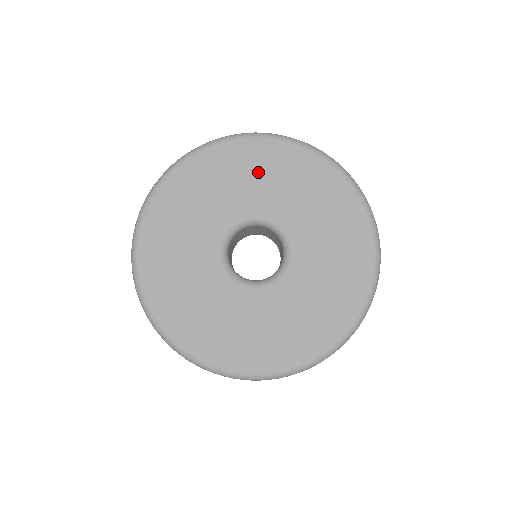
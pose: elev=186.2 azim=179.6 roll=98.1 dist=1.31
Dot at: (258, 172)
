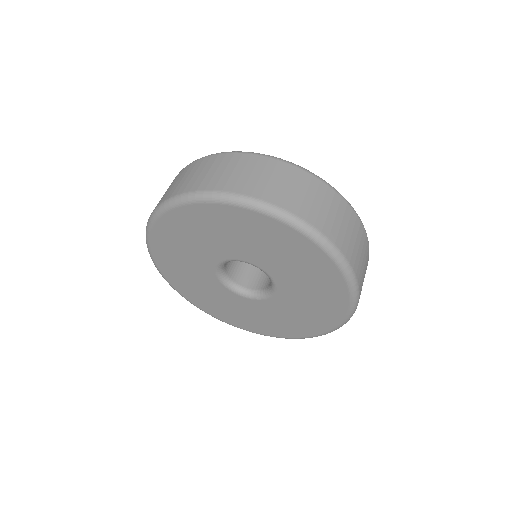
Dot at: (291, 257)
